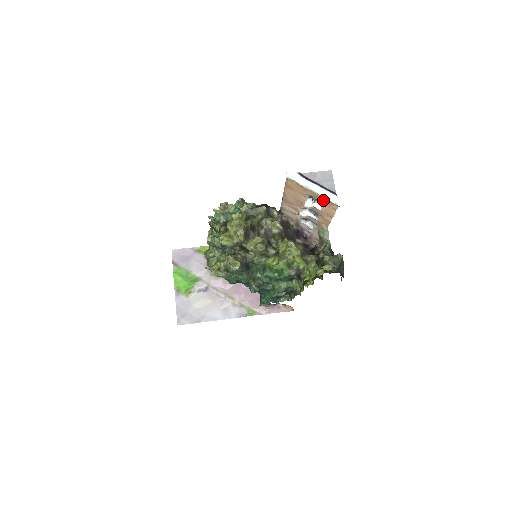
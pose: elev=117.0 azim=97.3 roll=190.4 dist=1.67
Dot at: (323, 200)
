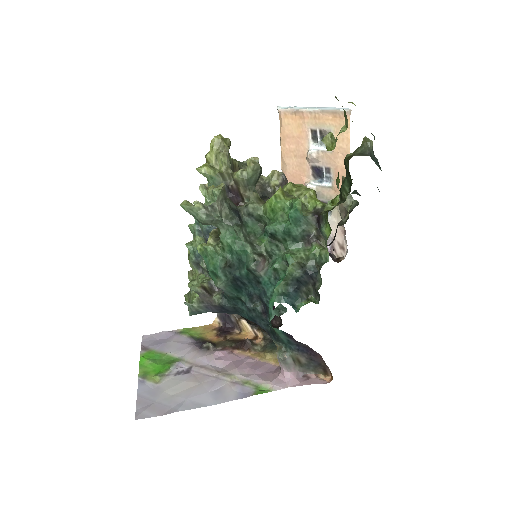
Dot at: (329, 122)
